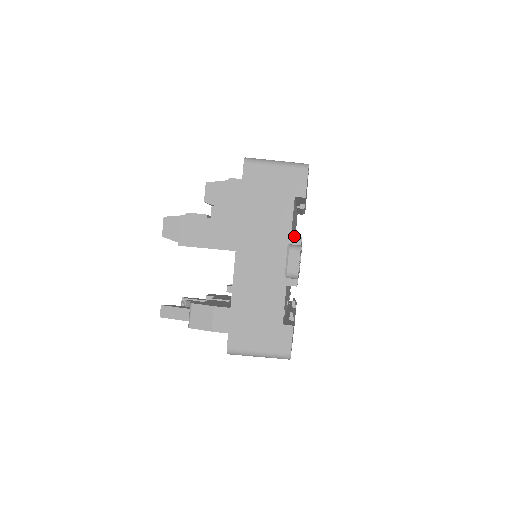
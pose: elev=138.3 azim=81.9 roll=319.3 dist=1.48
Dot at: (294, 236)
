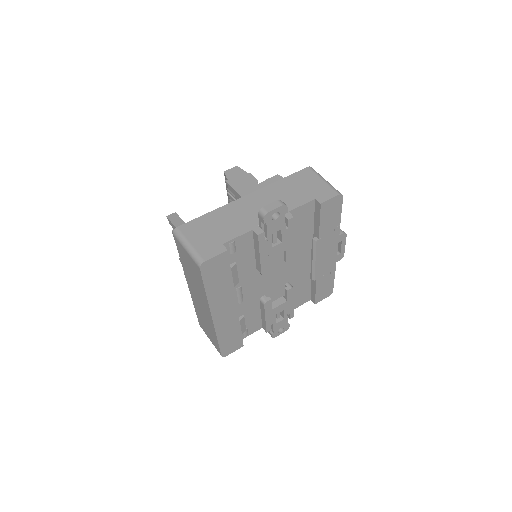
Dot at: (290, 213)
